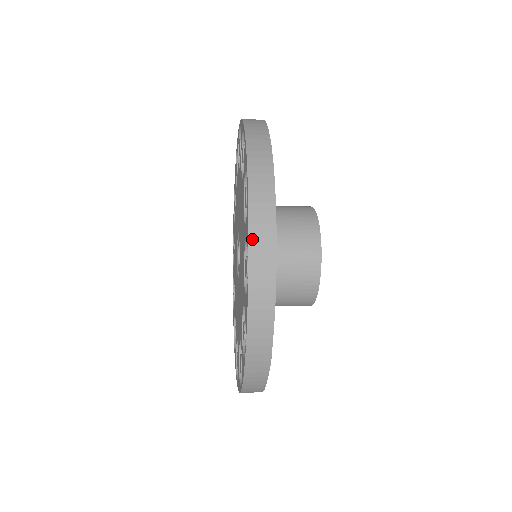
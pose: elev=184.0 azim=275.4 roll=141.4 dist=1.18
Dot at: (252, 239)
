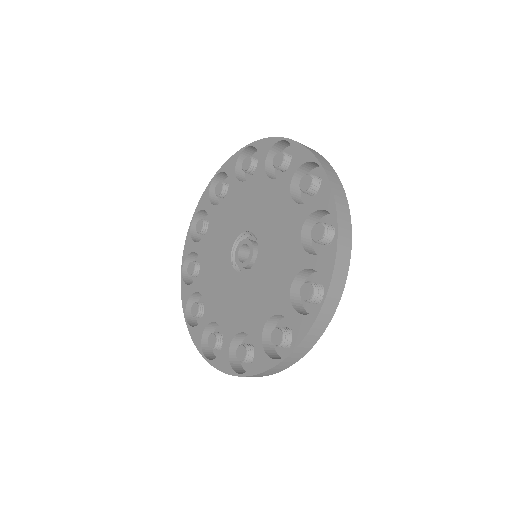
Dot at: (301, 344)
